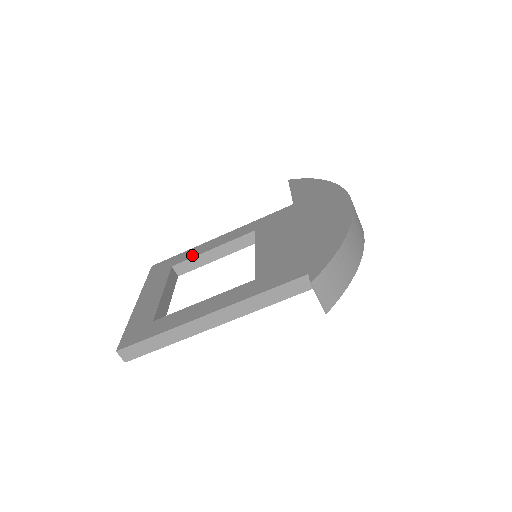
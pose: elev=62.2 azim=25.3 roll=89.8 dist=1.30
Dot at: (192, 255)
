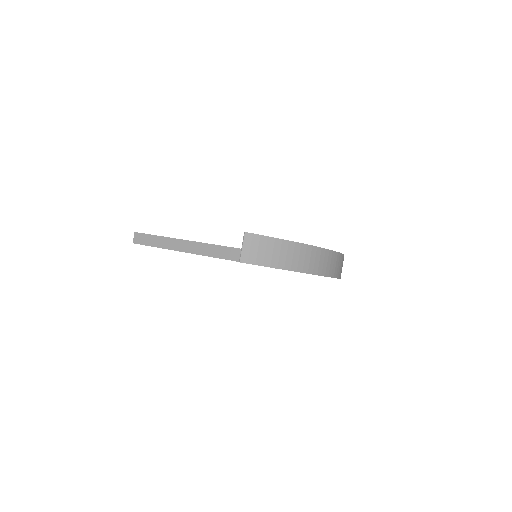
Dot at: occluded
